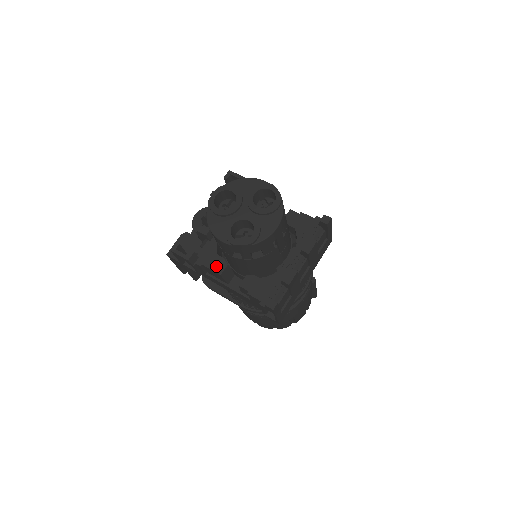
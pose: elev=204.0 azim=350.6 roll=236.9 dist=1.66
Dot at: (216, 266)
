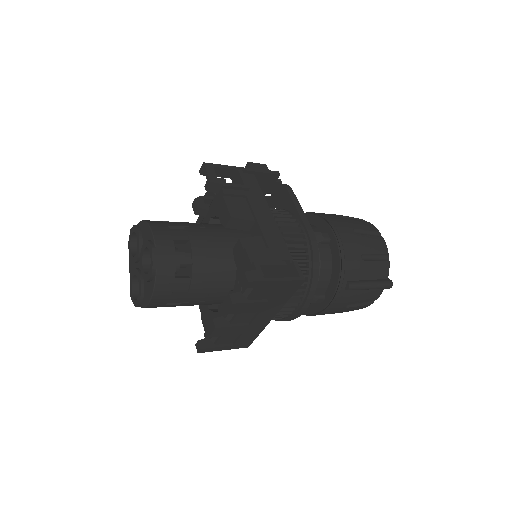
Dot at: occluded
